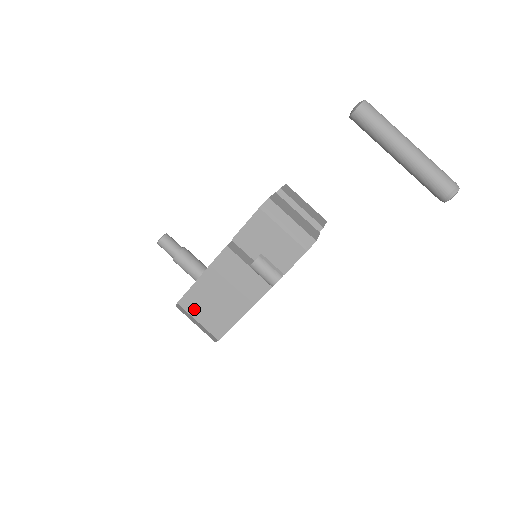
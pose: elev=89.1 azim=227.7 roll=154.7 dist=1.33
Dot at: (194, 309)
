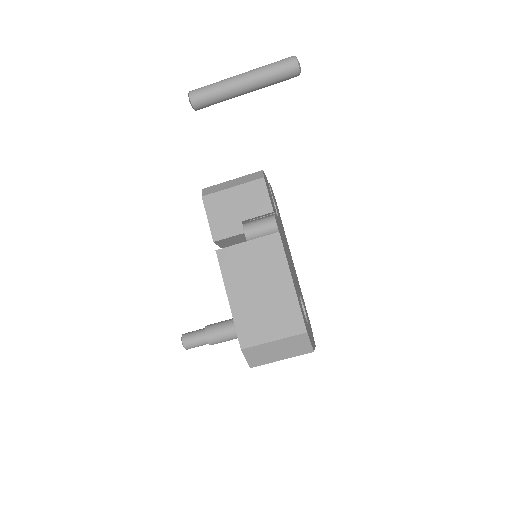
Dot at: (257, 334)
